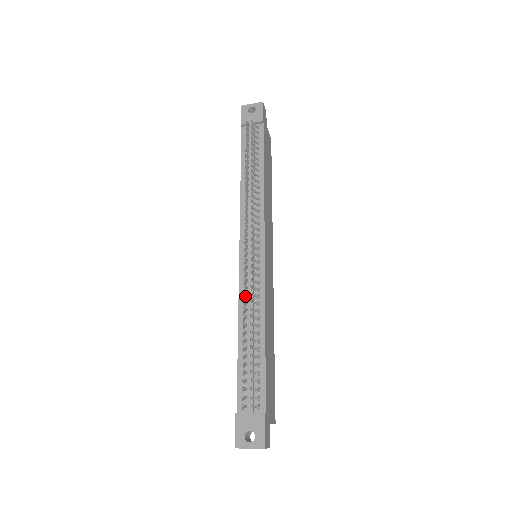
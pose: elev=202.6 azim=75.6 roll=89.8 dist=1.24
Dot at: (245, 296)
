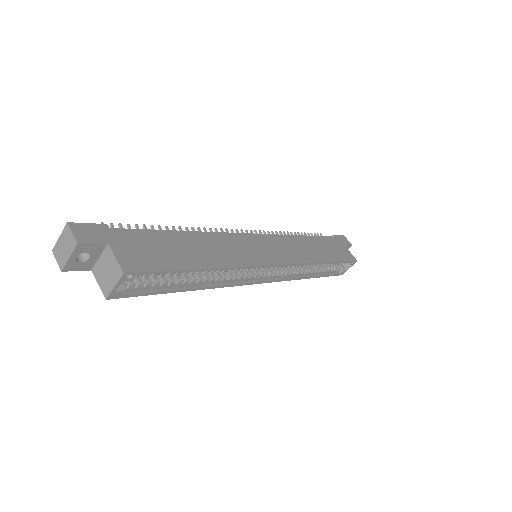
Dot at: occluded
